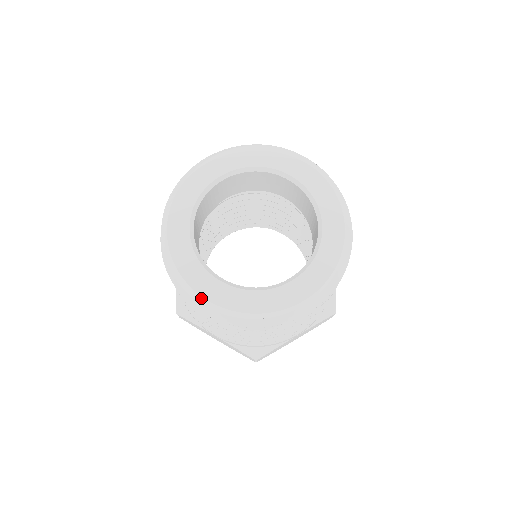
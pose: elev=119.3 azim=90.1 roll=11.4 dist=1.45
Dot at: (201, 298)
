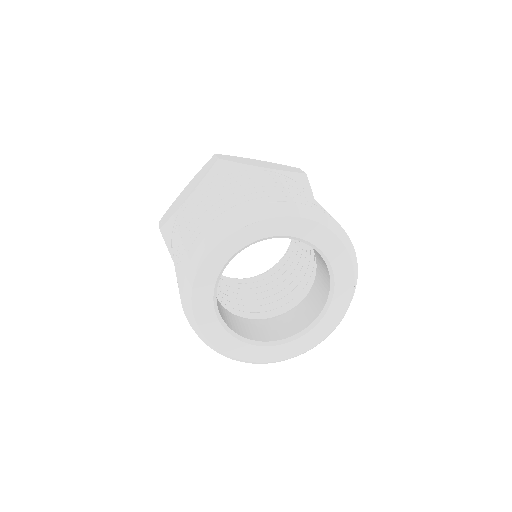
Dot at: (251, 362)
